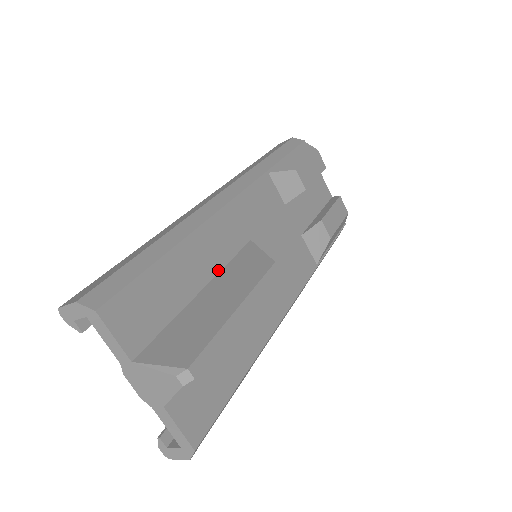
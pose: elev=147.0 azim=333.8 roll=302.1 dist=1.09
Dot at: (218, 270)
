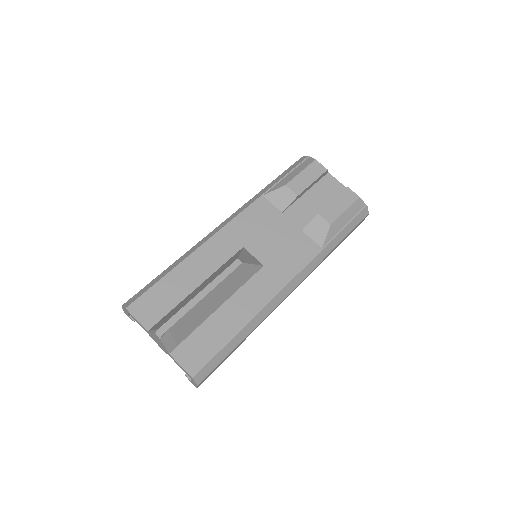
Dot at: (212, 272)
